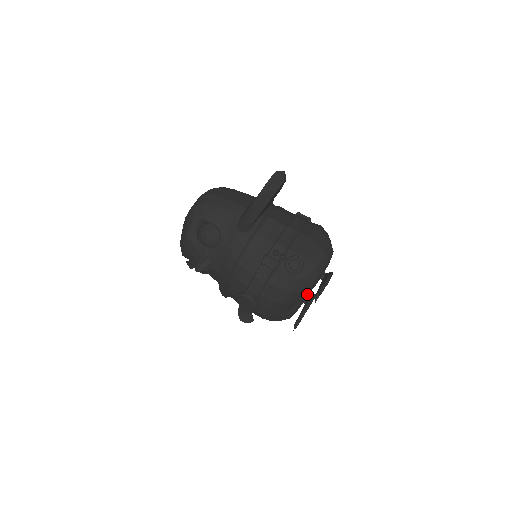
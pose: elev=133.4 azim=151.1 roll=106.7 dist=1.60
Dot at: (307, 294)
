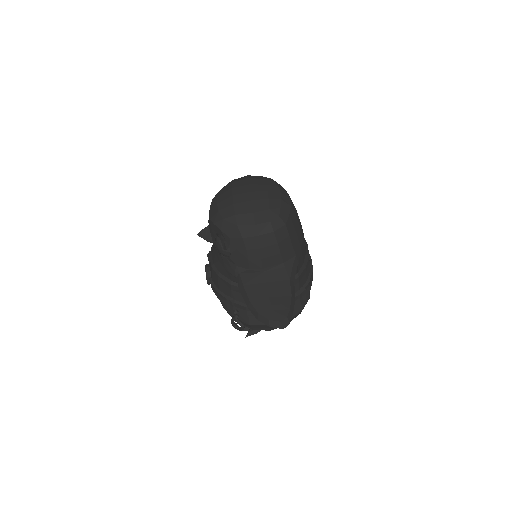
Dot at: occluded
